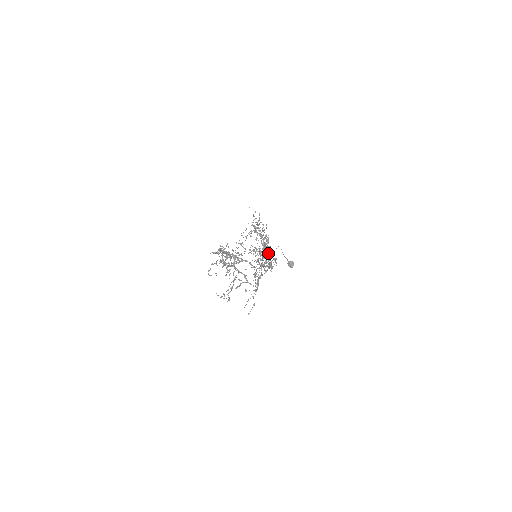
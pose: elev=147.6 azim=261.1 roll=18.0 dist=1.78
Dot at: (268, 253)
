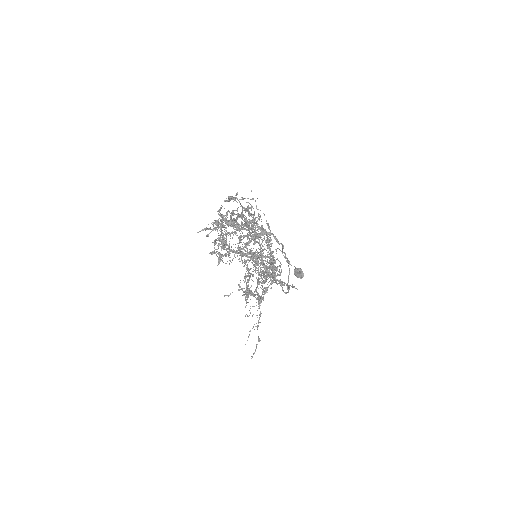
Dot at: occluded
